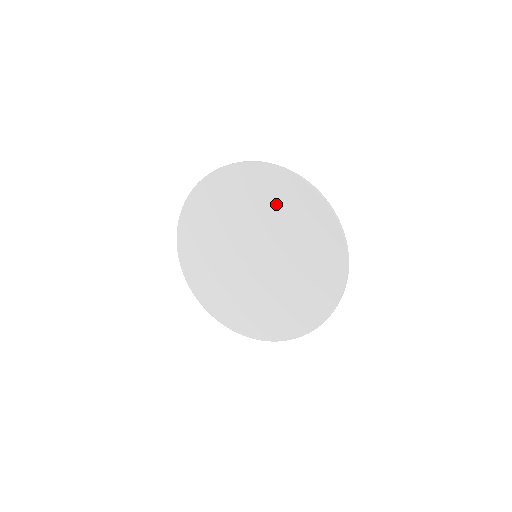
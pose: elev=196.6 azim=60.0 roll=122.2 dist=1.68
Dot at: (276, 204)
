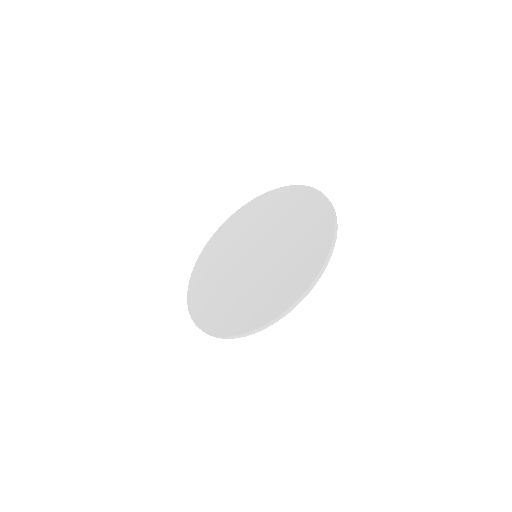
Dot at: (292, 212)
